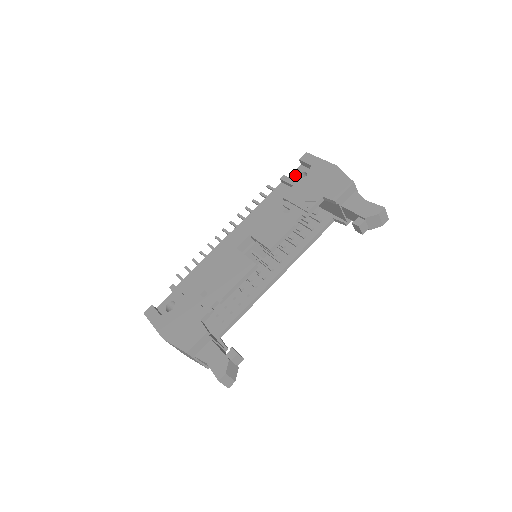
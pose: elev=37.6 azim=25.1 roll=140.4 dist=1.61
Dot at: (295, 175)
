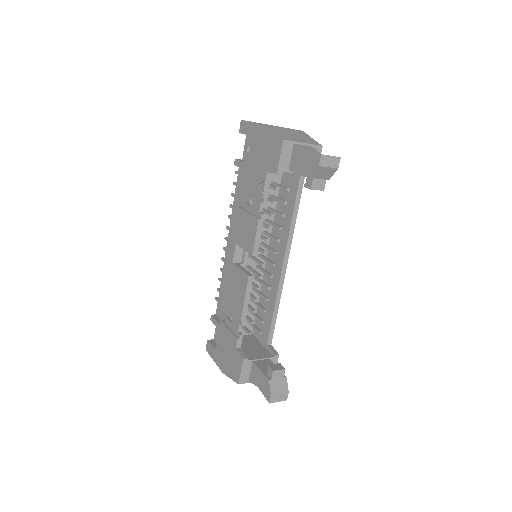
Dot at: (246, 151)
